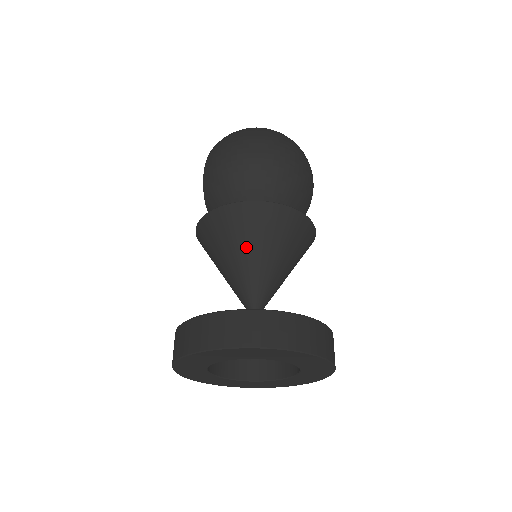
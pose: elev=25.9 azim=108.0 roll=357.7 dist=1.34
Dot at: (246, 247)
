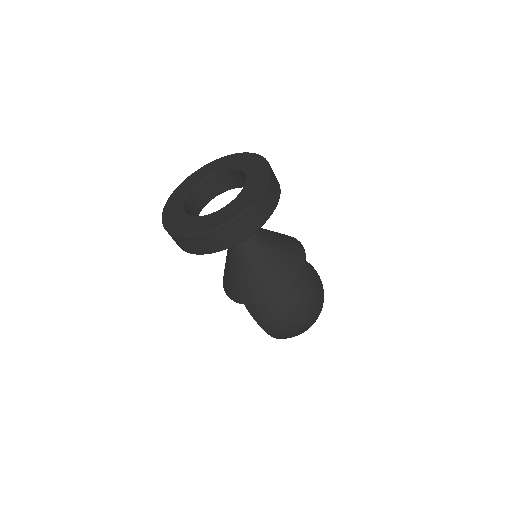
Dot at: occluded
